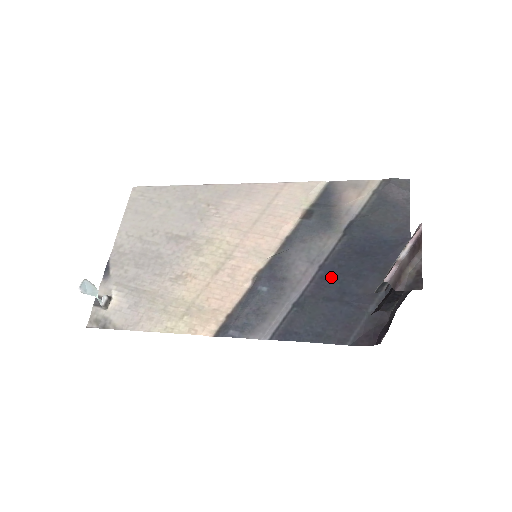
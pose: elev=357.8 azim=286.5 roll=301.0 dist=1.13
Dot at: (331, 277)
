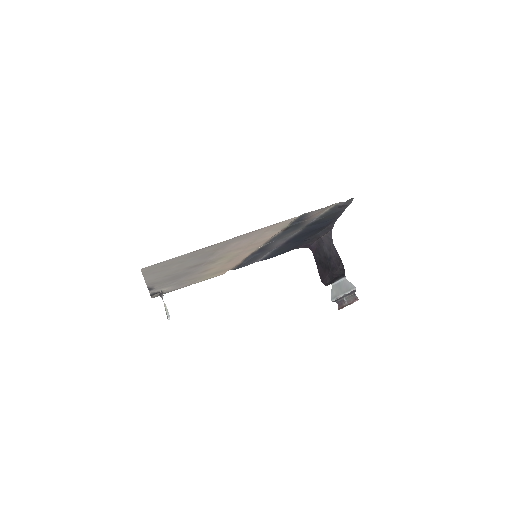
Dot at: (294, 240)
